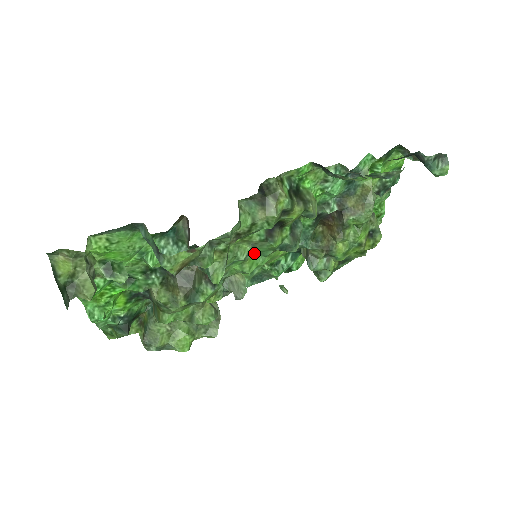
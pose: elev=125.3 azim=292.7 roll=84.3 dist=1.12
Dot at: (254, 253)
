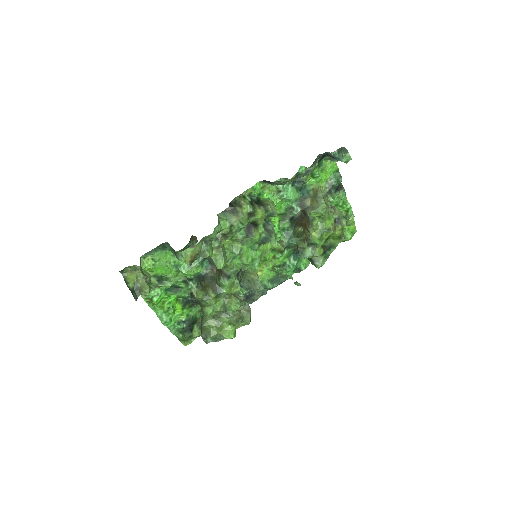
Dot at: (246, 249)
